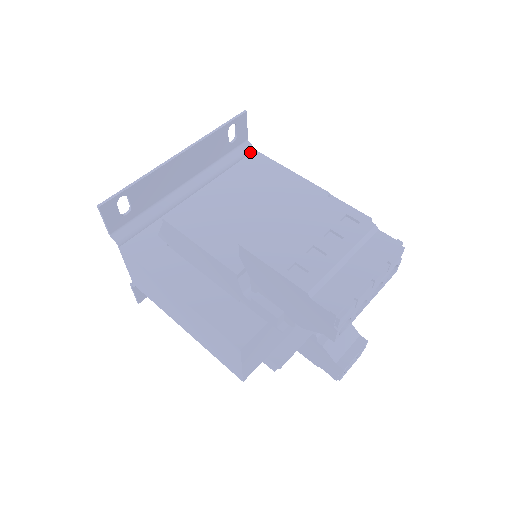
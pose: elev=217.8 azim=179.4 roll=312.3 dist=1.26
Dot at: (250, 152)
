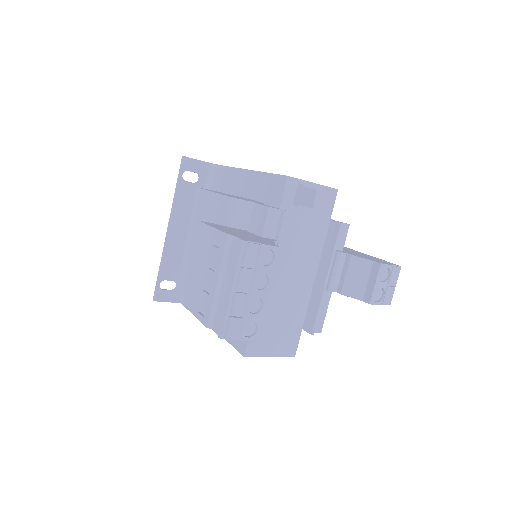
Dot at: (218, 170)
